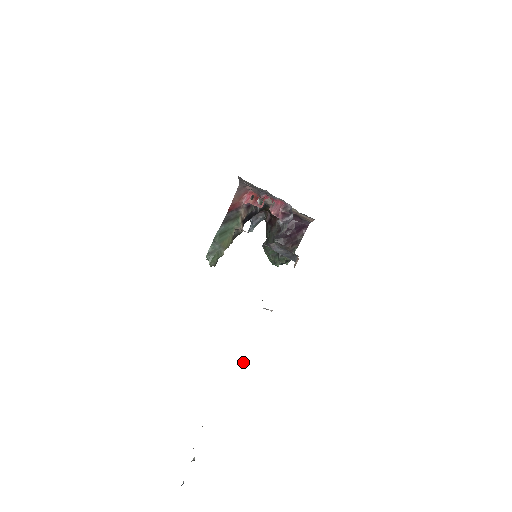
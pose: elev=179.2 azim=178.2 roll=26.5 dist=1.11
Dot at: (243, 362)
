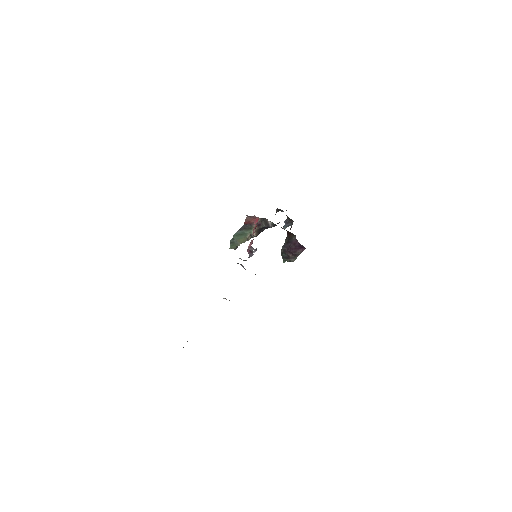
Dot at: occluded
